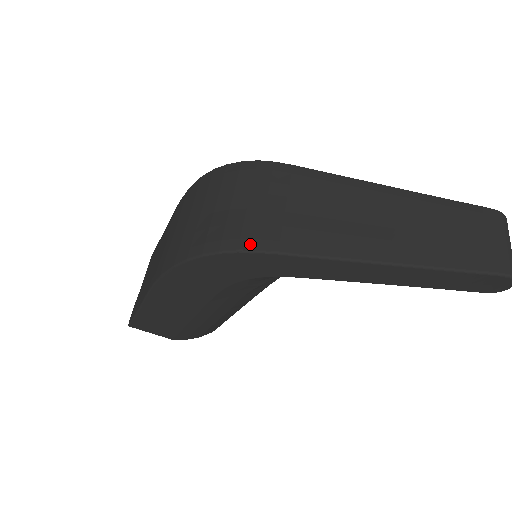
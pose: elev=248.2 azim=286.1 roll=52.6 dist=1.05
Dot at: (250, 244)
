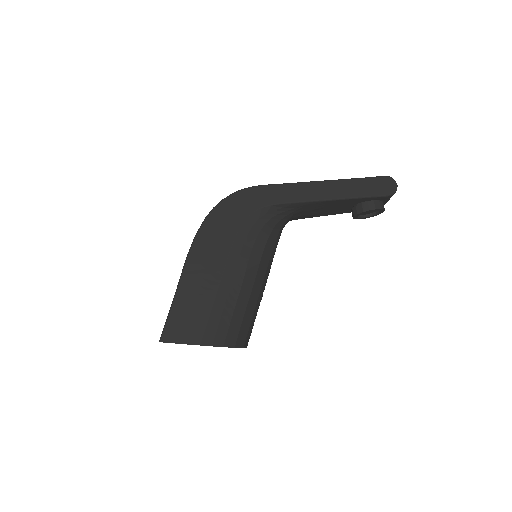
Dot at: (249, 188)
